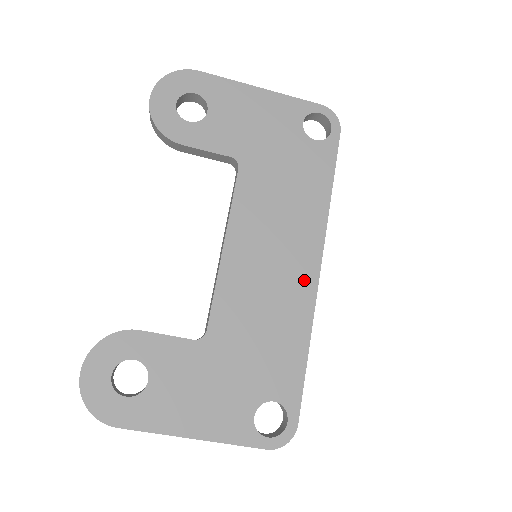
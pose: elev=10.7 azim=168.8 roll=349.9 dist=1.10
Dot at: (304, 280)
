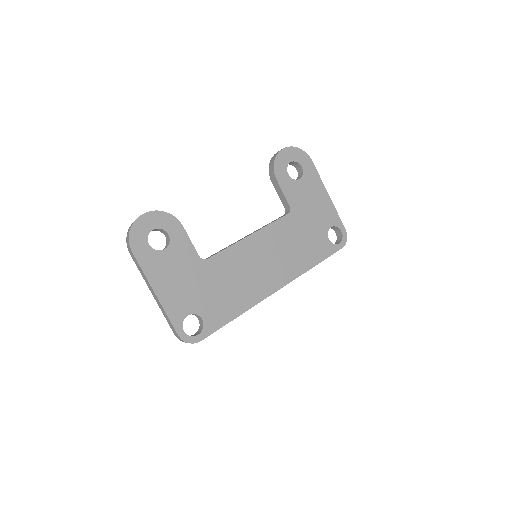
Dot at: (267, 287)
